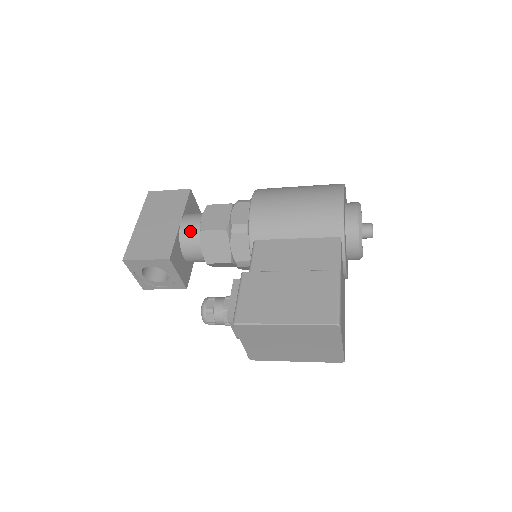
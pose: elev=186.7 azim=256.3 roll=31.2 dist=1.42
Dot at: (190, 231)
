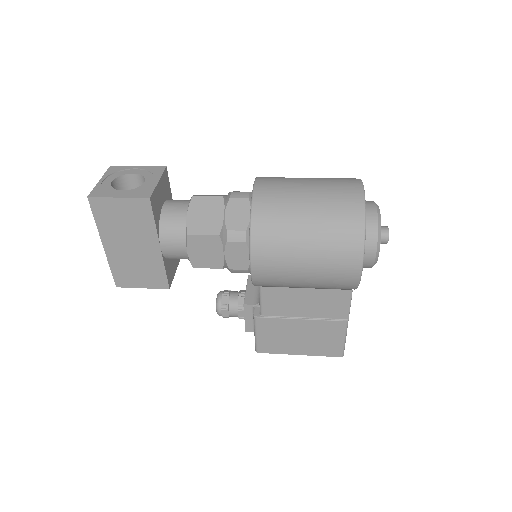
Dot at: (177, 257)
